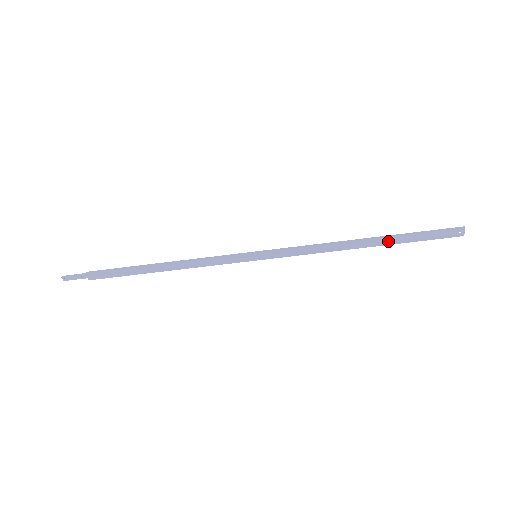
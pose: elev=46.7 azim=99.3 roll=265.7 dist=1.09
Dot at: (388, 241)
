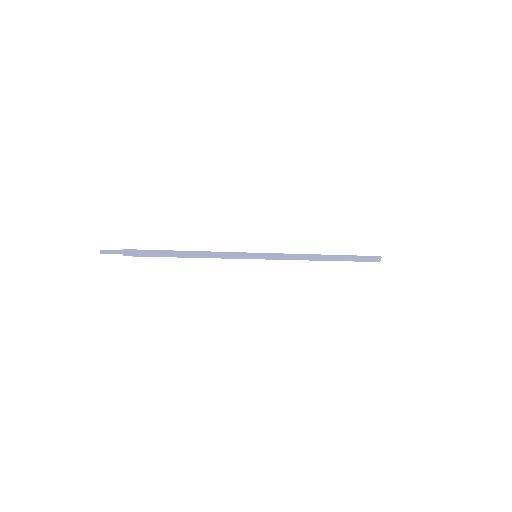
Dot at: (339, 259)
